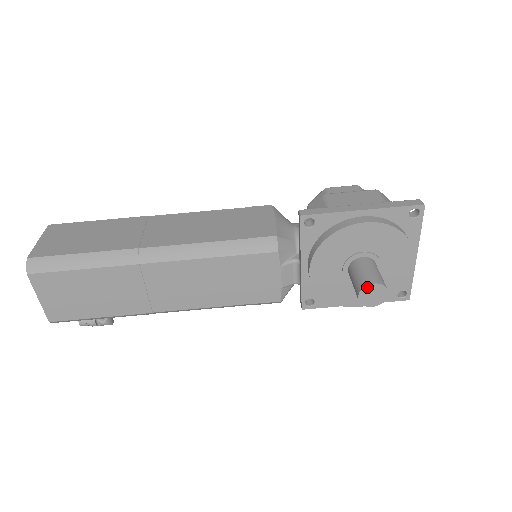
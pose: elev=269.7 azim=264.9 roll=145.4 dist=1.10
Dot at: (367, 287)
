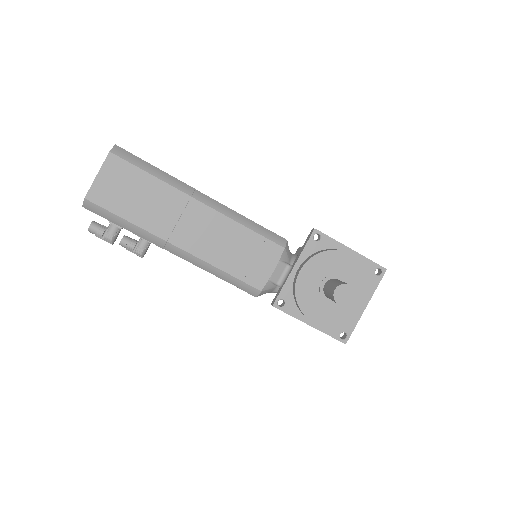
Dot at: (344, 285)
